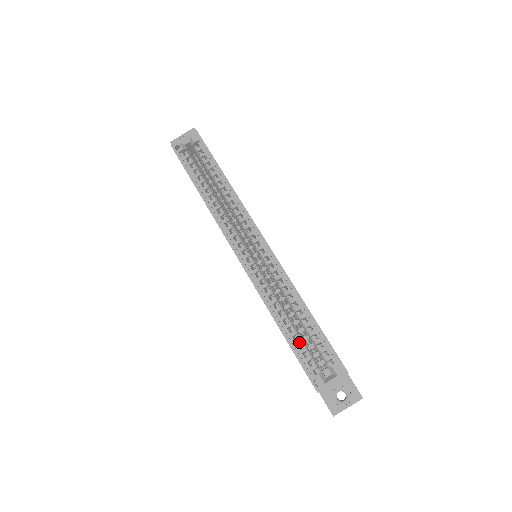
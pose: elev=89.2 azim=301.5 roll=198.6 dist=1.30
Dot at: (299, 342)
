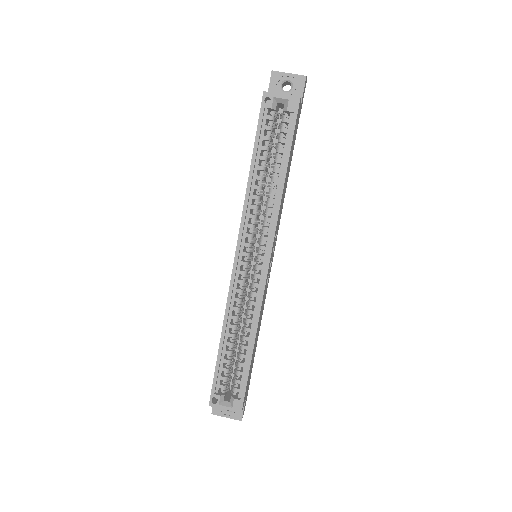
Dot at: (226, 362)
